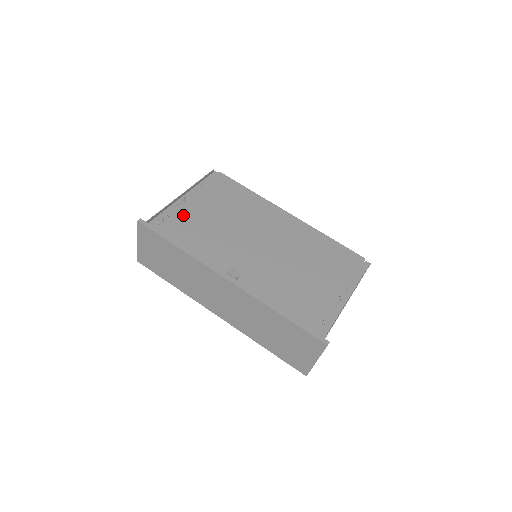
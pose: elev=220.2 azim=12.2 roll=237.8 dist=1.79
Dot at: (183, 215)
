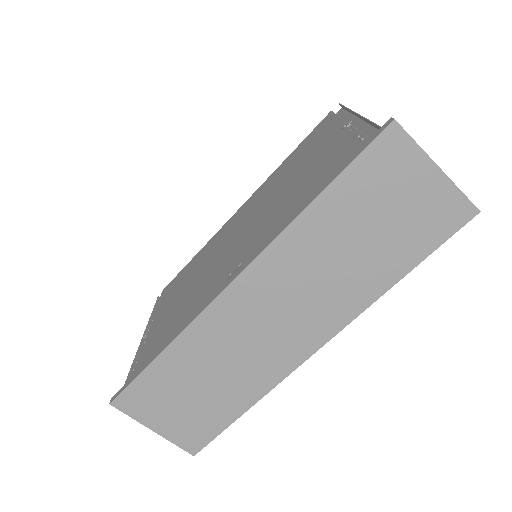
Dot at: (152, 339)
